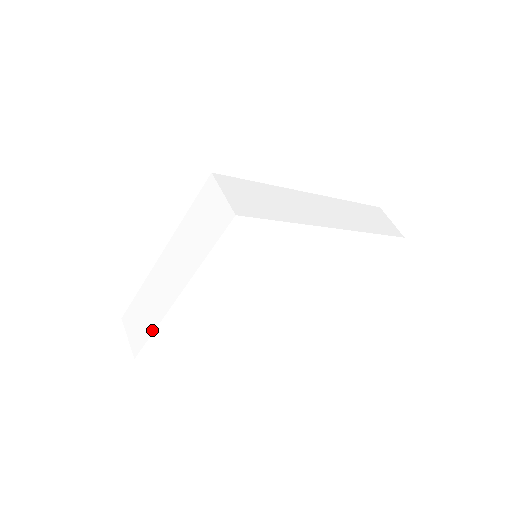
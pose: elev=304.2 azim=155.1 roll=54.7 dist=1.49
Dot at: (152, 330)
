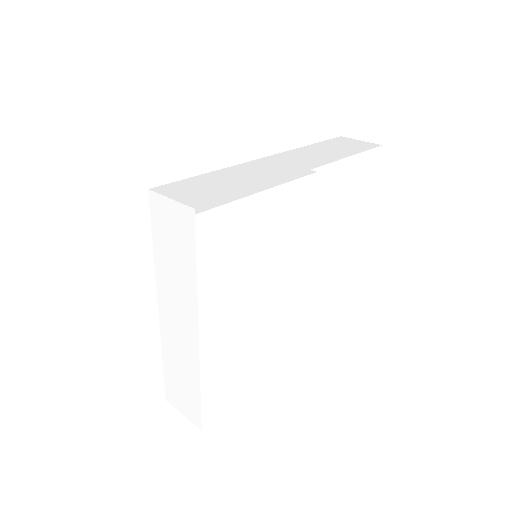
Dot at: (198, 389)
